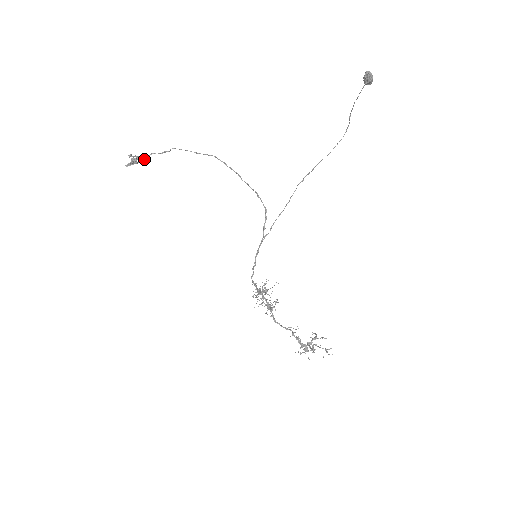
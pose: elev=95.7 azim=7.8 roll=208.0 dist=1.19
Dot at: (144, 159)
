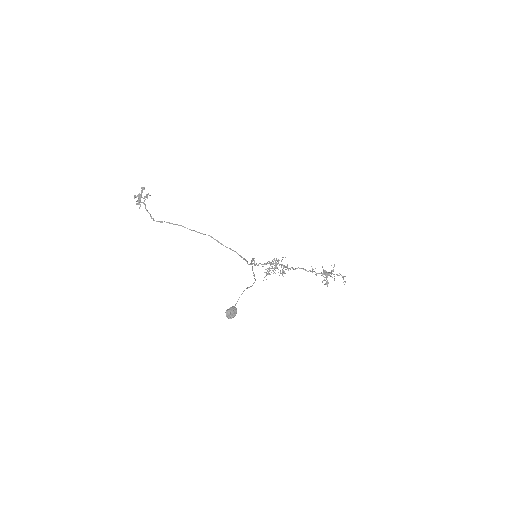
Dot at: (145, 199)
